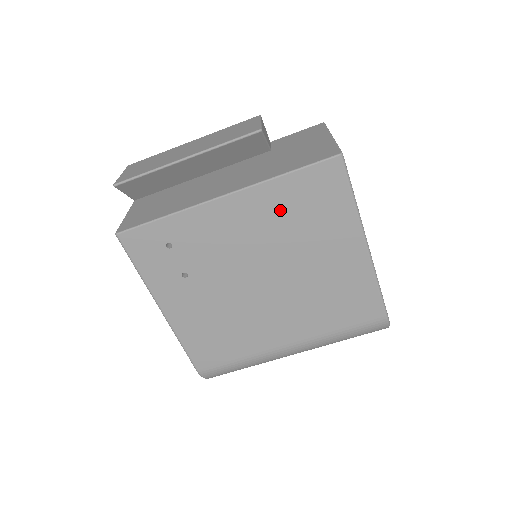
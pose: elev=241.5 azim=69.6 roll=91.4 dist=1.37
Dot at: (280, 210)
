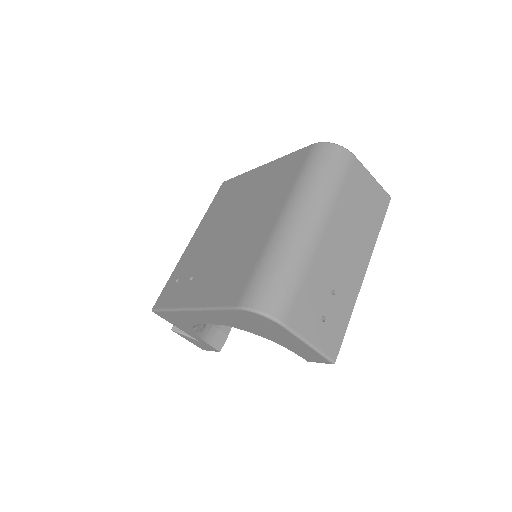
Dot at: (215, 213)
